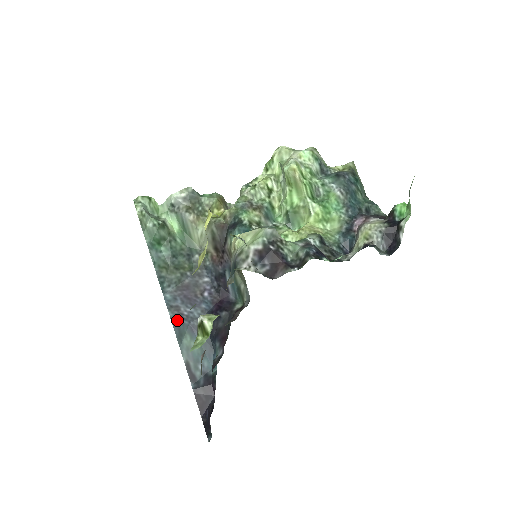
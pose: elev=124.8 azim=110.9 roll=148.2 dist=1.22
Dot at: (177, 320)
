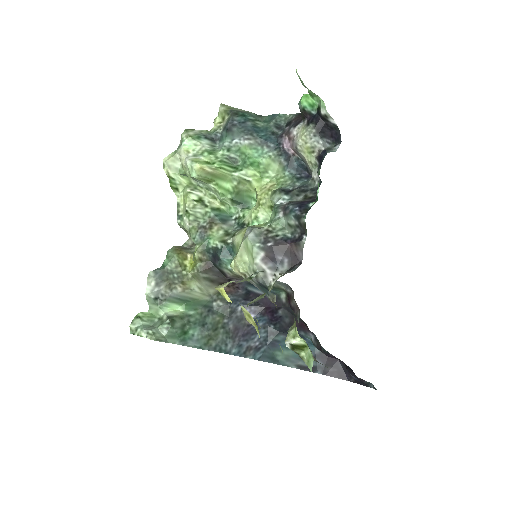
Dot at: (258, 354)
